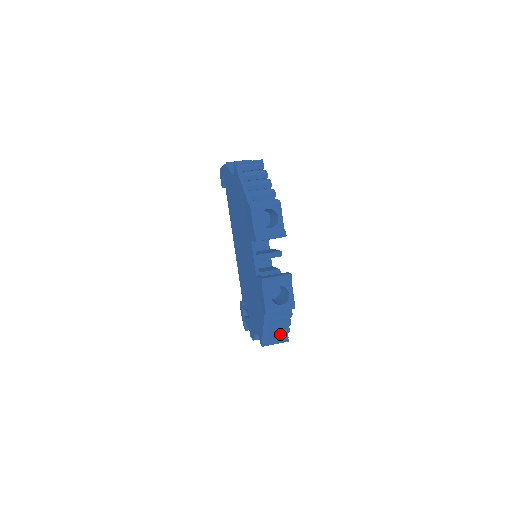
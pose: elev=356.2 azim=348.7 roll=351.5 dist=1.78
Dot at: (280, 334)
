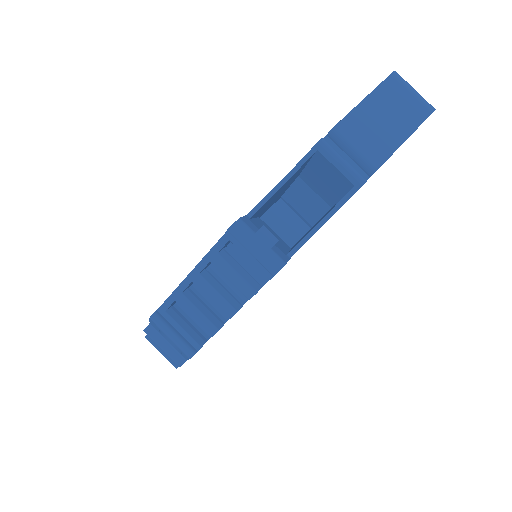
Dot at: occluded
